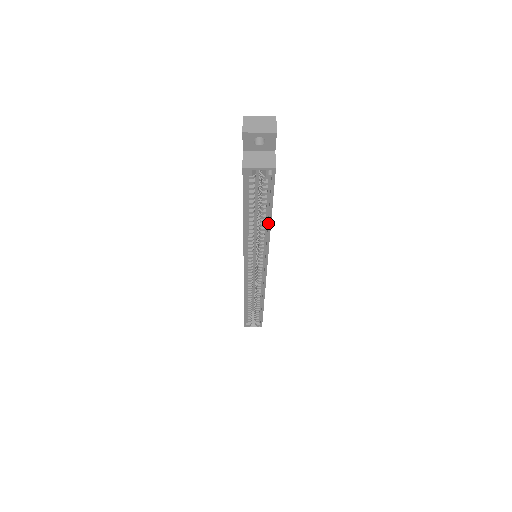
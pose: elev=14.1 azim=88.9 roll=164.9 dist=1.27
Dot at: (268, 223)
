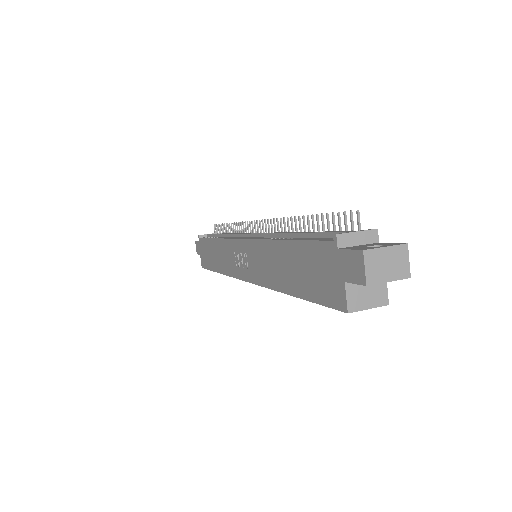
Dot at: occluded
